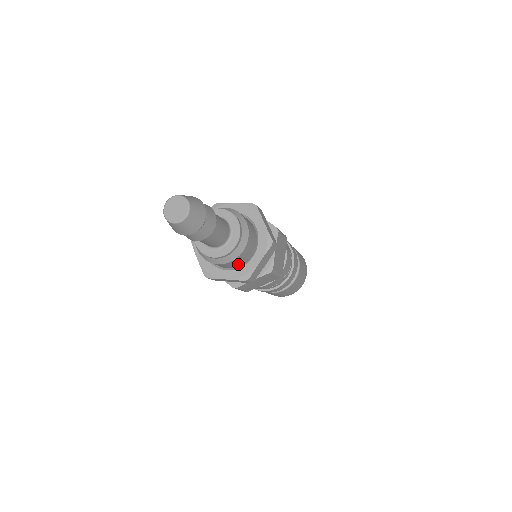
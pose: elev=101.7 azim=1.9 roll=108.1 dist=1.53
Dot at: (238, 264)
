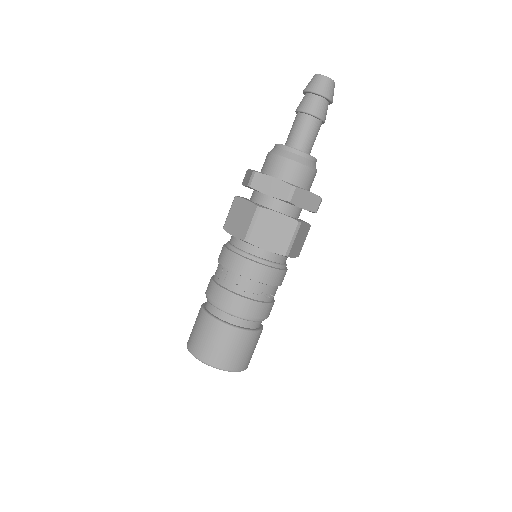
Dot at: (309, 188)
